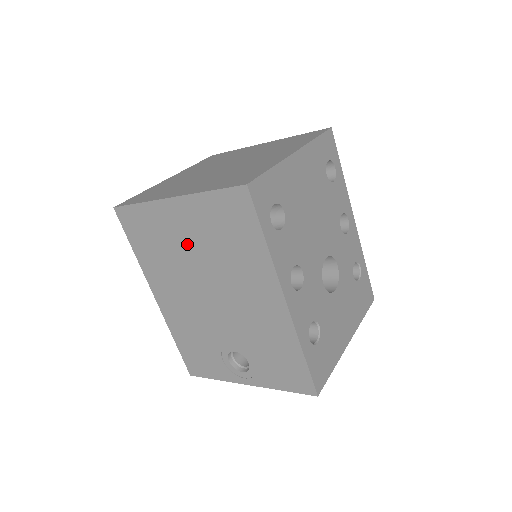
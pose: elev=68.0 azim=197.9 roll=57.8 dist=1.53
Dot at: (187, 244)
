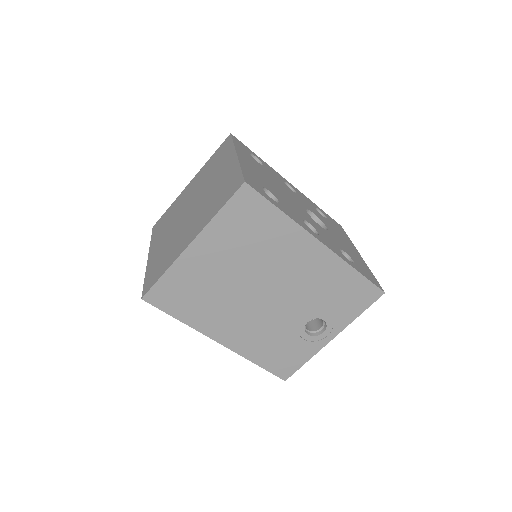
Dot at: (223, 270)
